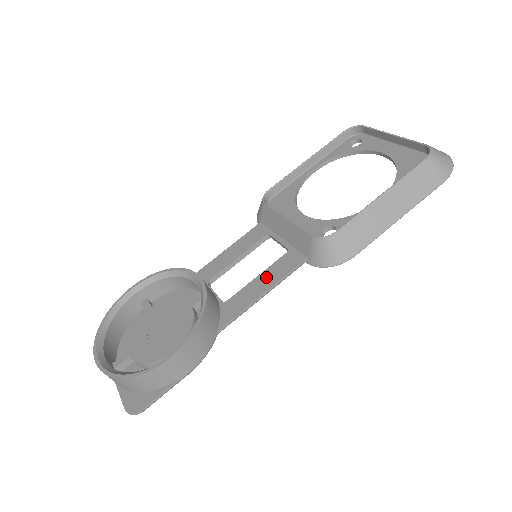
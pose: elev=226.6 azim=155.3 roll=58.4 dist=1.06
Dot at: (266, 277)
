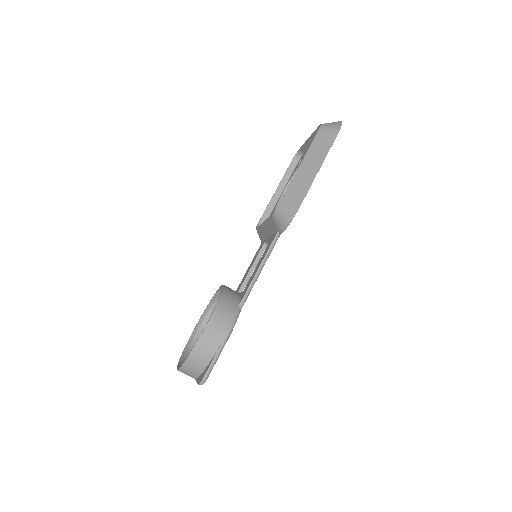
Dot at: (261, 260)
